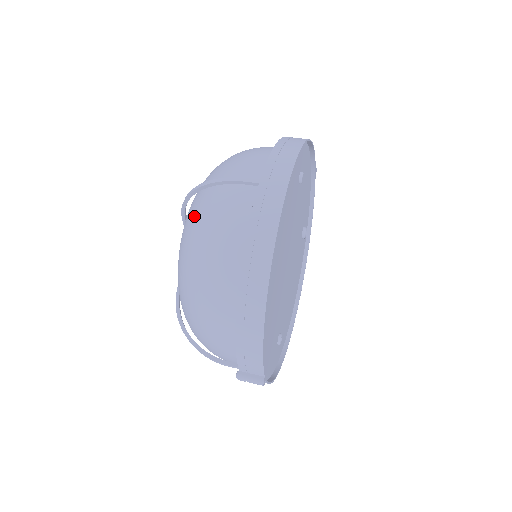
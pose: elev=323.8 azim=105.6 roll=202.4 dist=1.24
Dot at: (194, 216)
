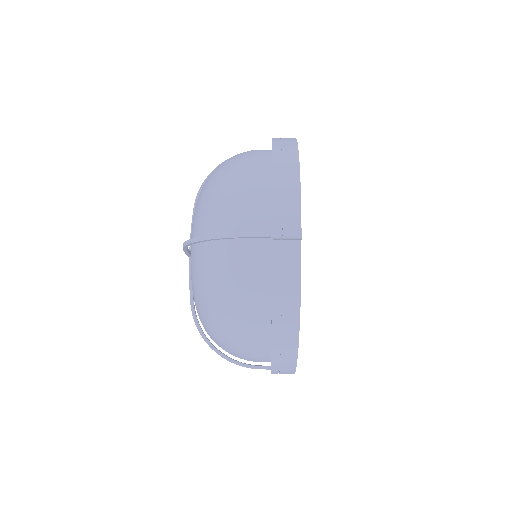
Dot at: occluded
